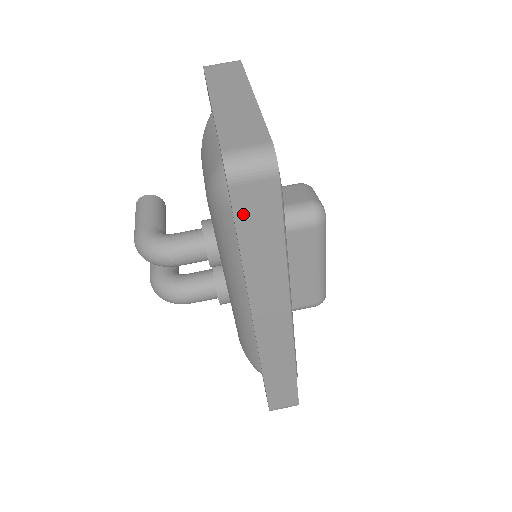
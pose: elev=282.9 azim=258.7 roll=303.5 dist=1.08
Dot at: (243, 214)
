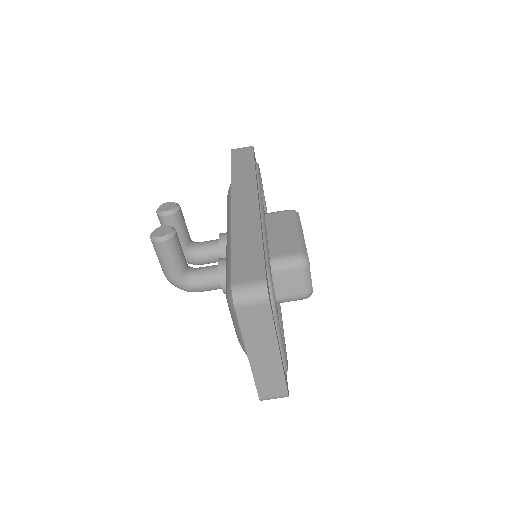
Dot at: occluded
